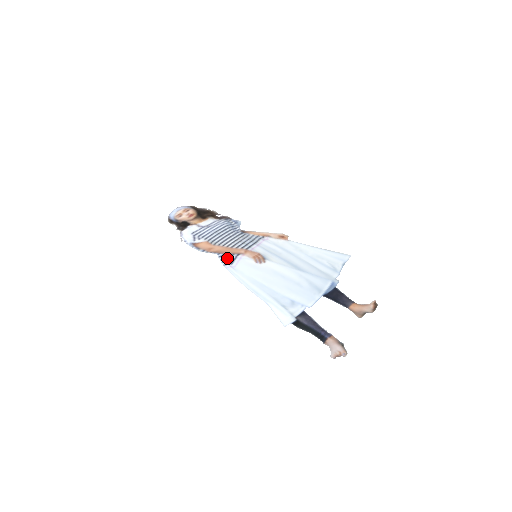
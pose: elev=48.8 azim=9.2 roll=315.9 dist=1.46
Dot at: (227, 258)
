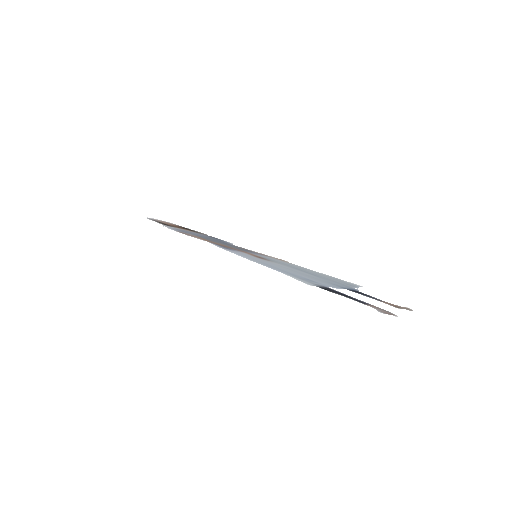
Dot at: (222, 246)
